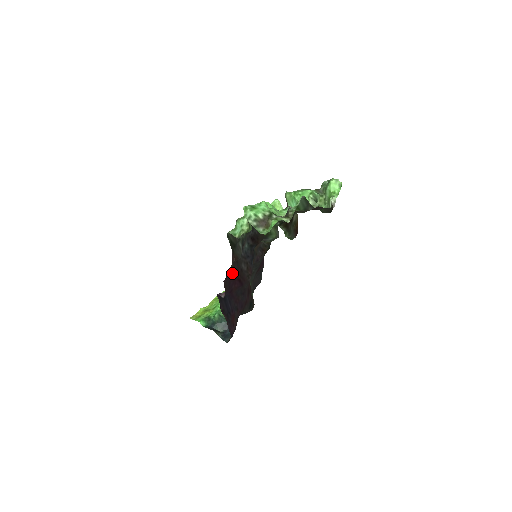
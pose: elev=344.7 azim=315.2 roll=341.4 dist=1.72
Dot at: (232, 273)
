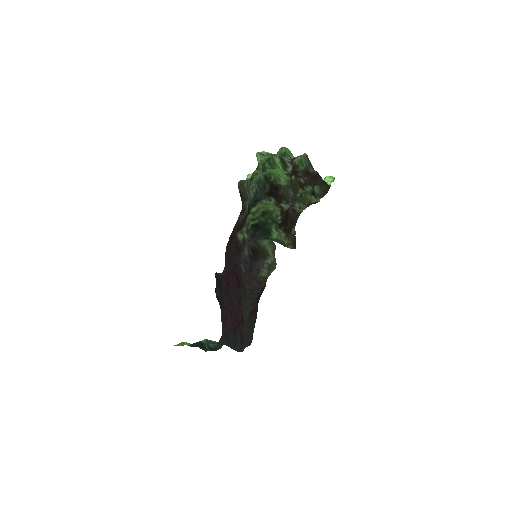
Dot at: (233, 255)
